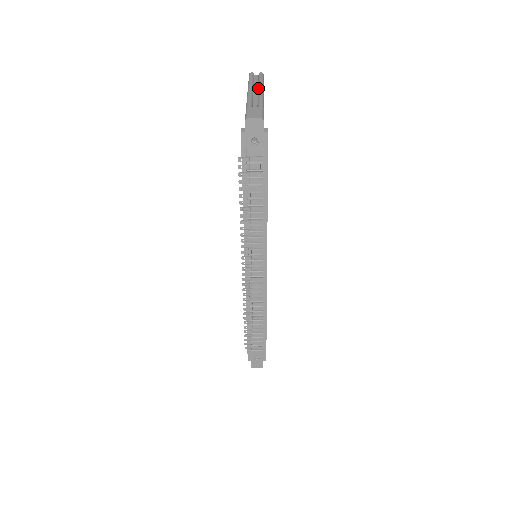
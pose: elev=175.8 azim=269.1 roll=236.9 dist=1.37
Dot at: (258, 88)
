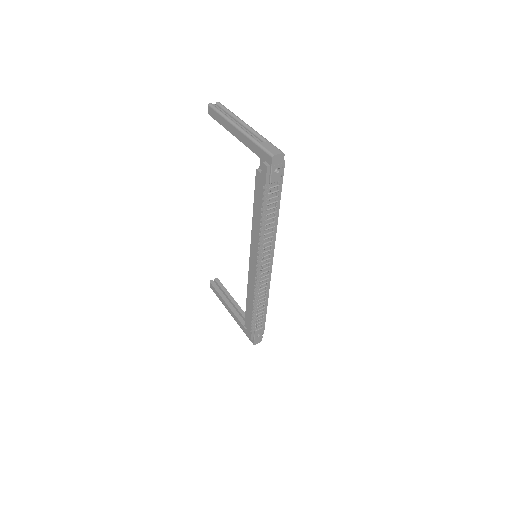
Dot at: (238, 120)
